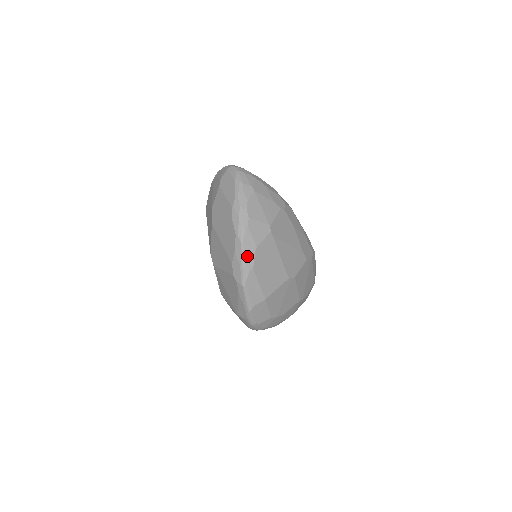
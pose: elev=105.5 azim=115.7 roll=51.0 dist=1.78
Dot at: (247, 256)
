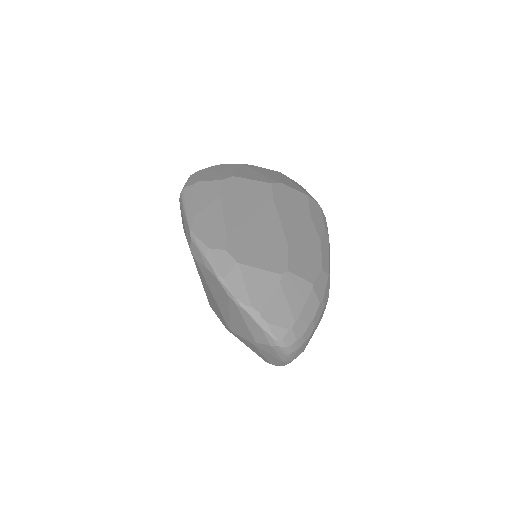
Dot at: occluded
